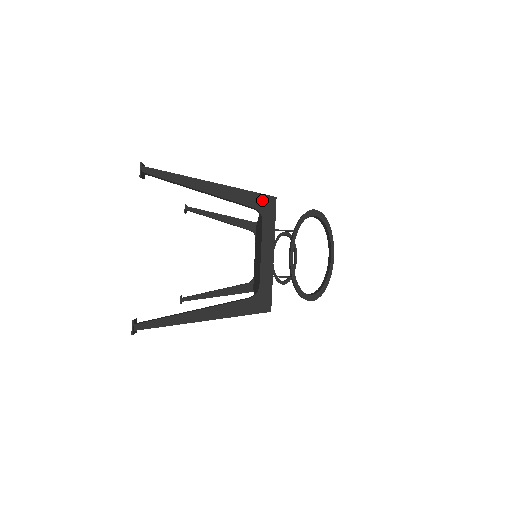
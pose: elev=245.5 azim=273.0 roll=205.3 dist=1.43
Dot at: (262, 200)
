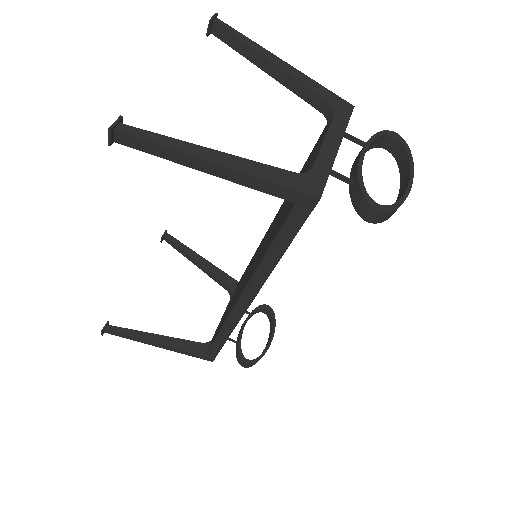
Dot at: (338, 101)
